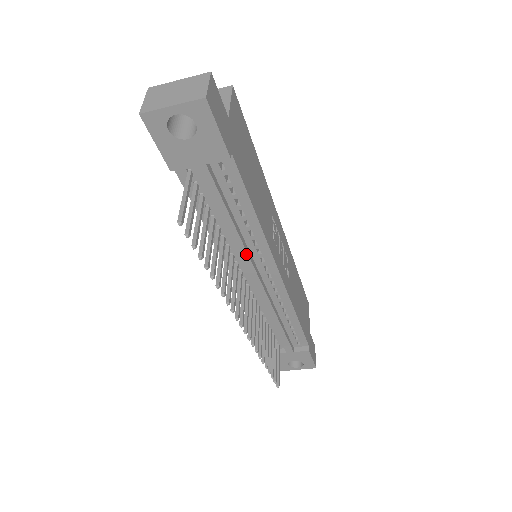
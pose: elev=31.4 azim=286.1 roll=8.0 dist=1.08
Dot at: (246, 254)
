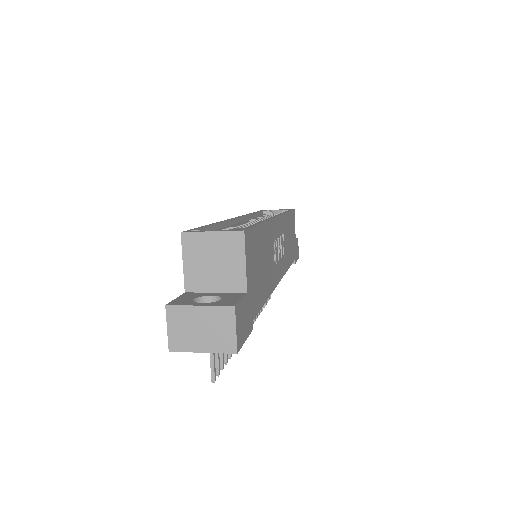
Dot at: occluded
